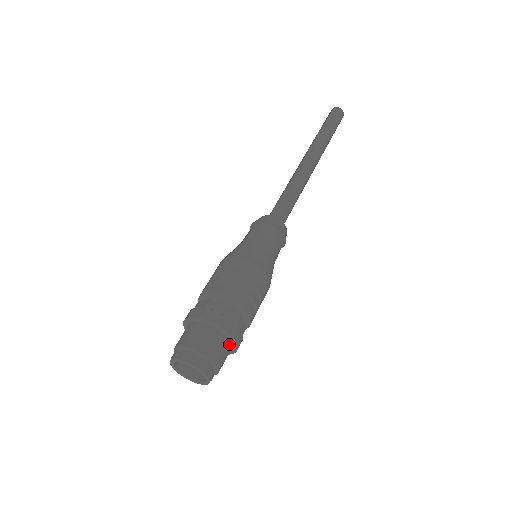
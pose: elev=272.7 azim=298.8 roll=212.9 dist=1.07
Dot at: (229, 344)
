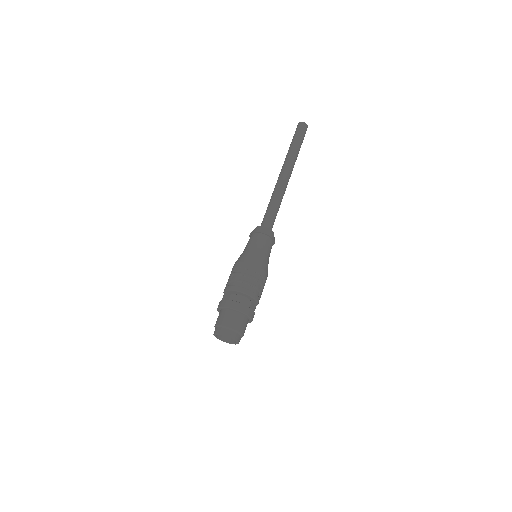
Dot at: (247, 319)
